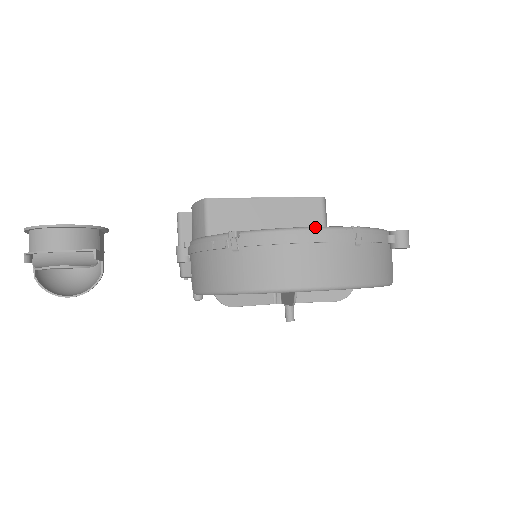
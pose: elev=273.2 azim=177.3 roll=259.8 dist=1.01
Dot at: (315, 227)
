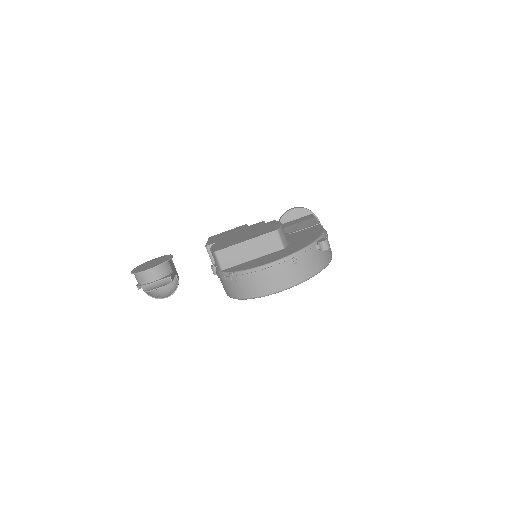
Dot at: (270, 263)
